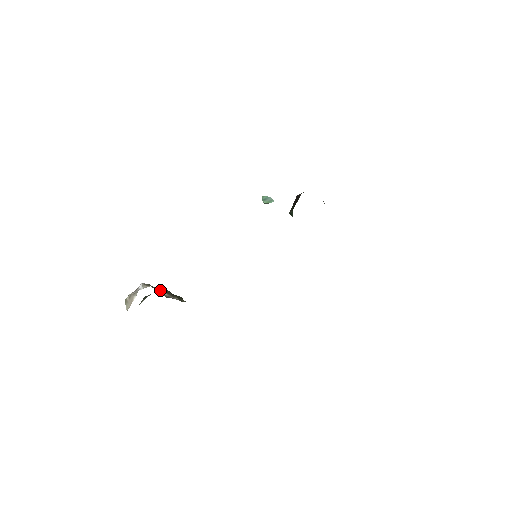
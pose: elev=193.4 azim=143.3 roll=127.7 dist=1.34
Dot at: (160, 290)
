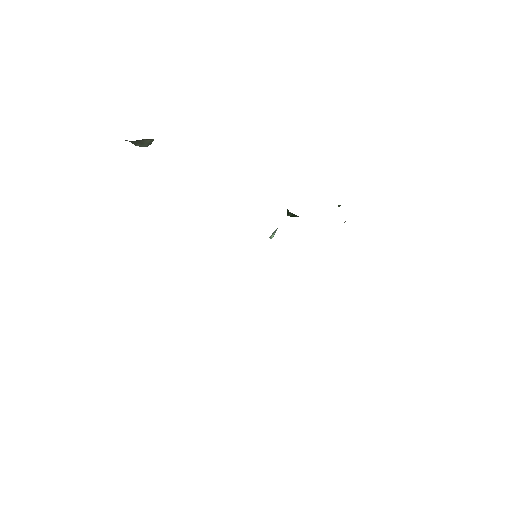
Dot at: occluded
